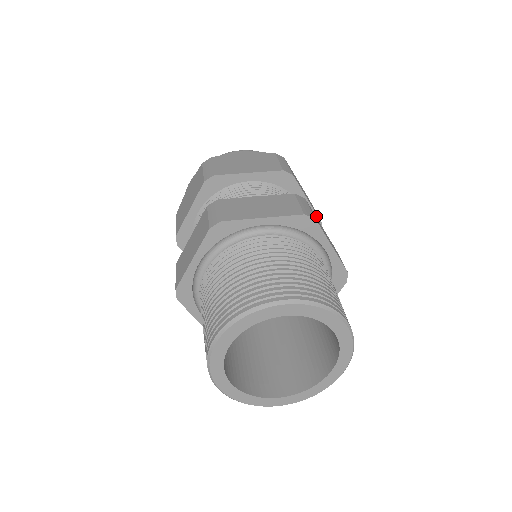
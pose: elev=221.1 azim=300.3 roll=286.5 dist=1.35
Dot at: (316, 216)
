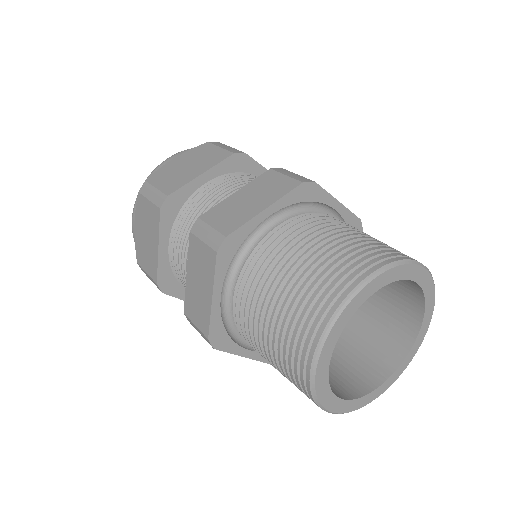
Dot at: occluded
